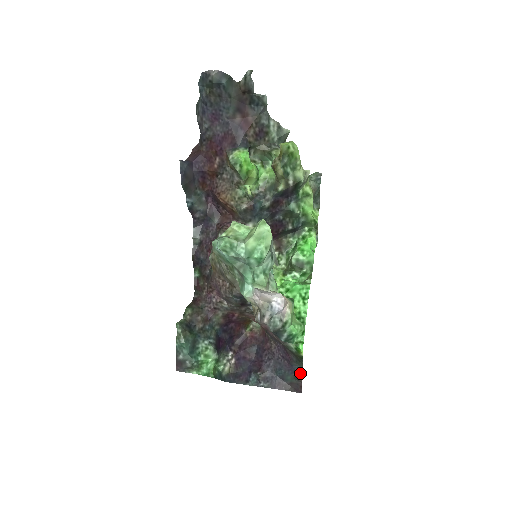
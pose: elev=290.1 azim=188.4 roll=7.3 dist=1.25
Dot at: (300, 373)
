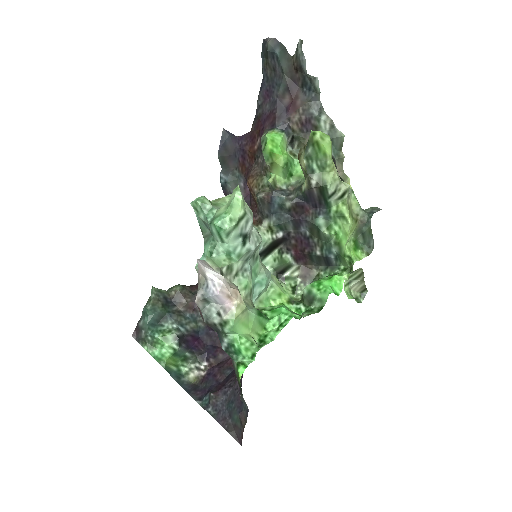
Dot at: (246, 416)
